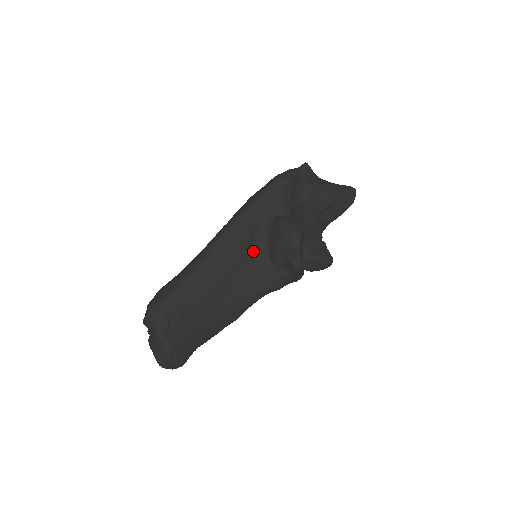
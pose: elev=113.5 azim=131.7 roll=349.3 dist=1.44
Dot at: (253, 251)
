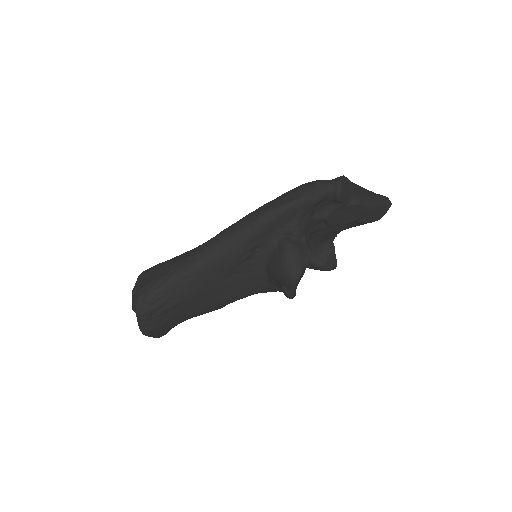
Dot at: (251, 262)
